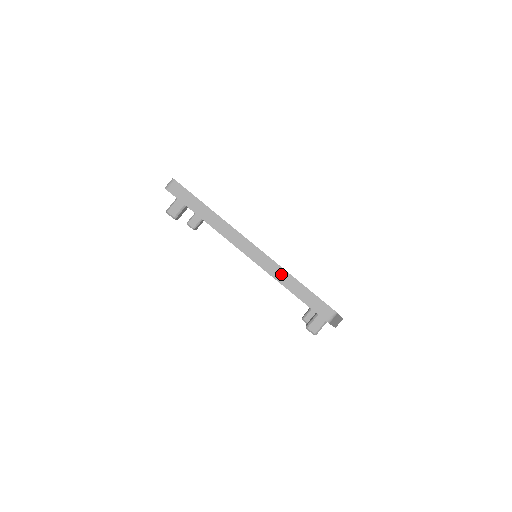
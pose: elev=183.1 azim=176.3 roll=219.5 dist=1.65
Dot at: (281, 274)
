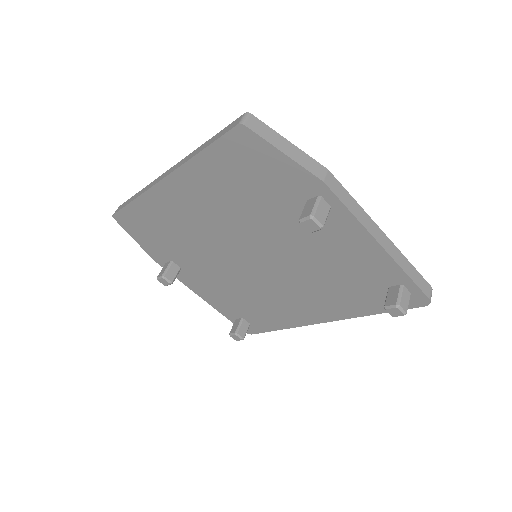
Dot at: (192, 154)
